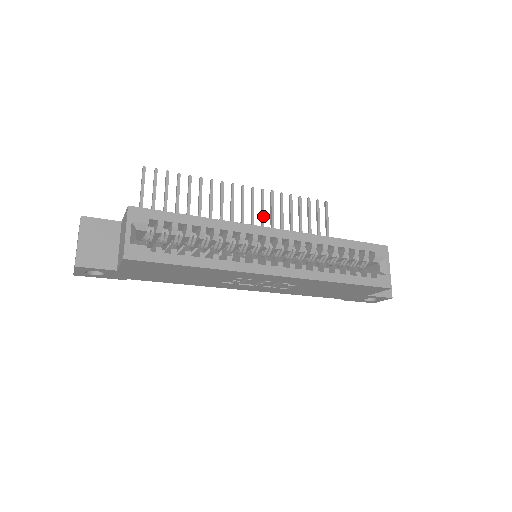
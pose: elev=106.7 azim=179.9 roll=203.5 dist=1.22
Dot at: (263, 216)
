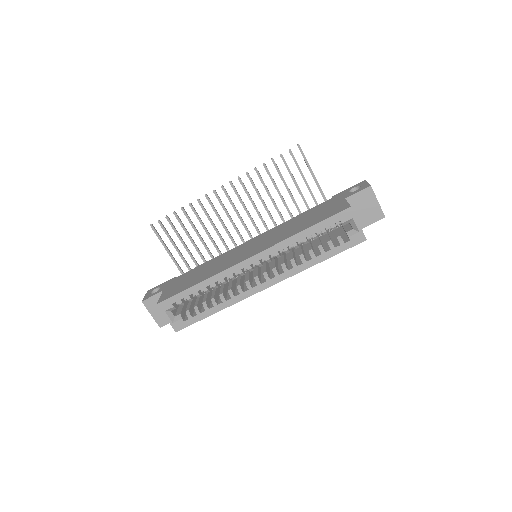
Dot at: (251, 200)
